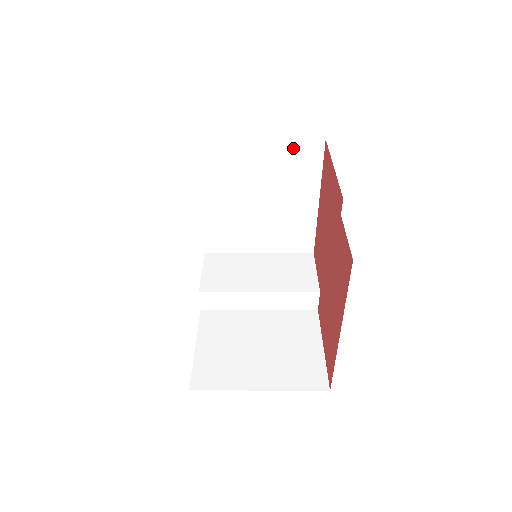
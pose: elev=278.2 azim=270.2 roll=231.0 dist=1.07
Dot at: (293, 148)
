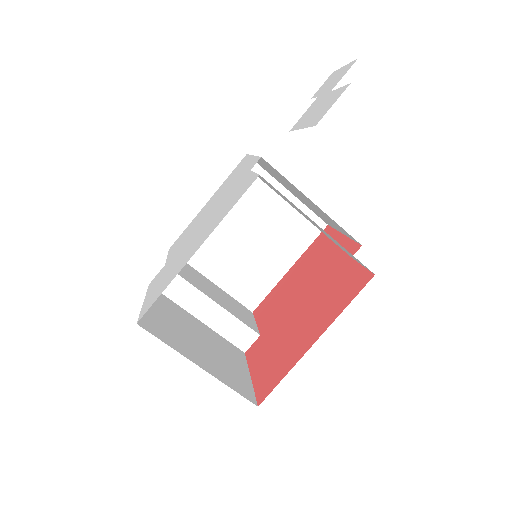
Dot at: occluded
